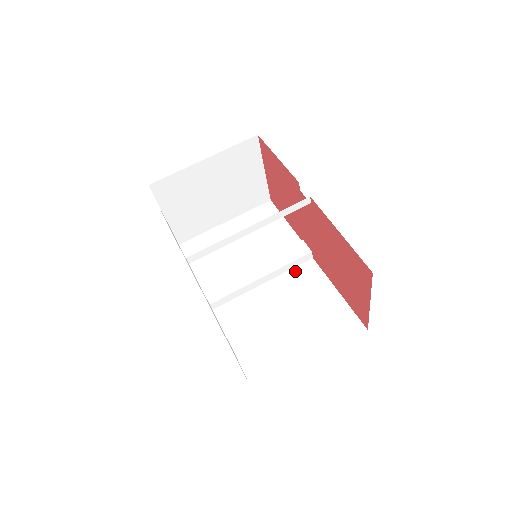
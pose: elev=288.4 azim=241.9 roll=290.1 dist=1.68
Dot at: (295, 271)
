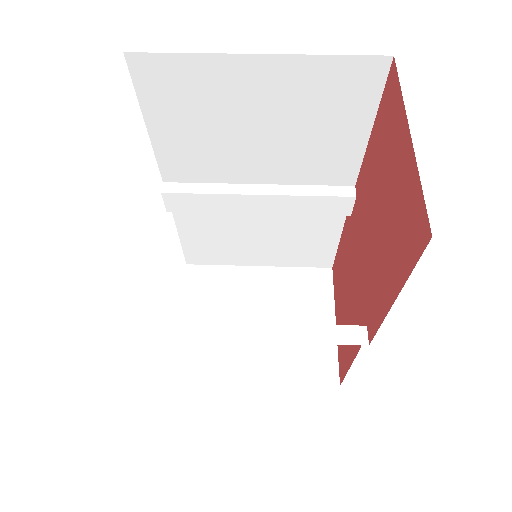
Dot at: (323, 340)
